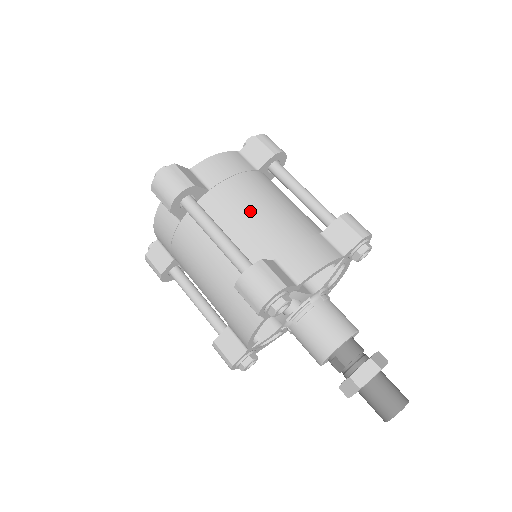
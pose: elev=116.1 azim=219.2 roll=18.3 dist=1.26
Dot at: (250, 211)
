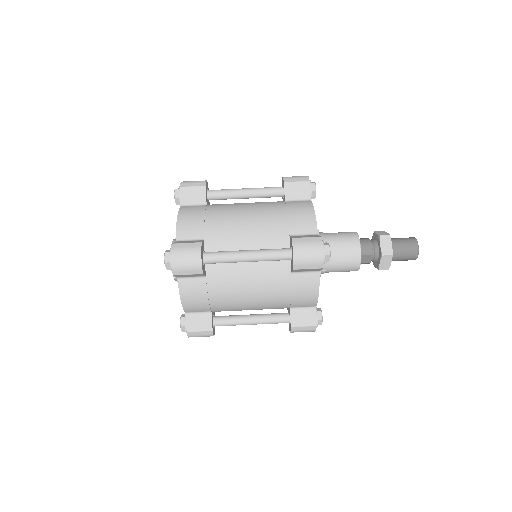
Dot at: (242, 226)
